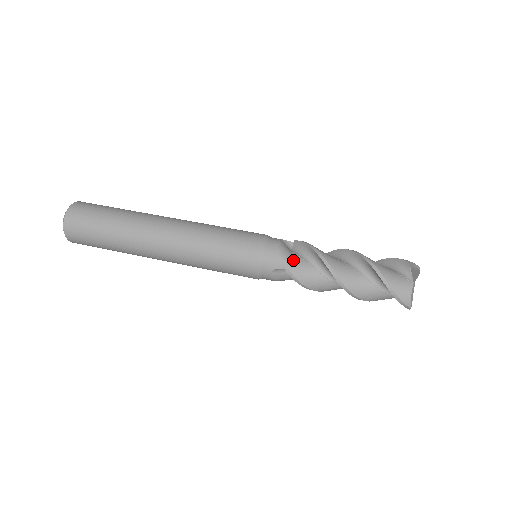
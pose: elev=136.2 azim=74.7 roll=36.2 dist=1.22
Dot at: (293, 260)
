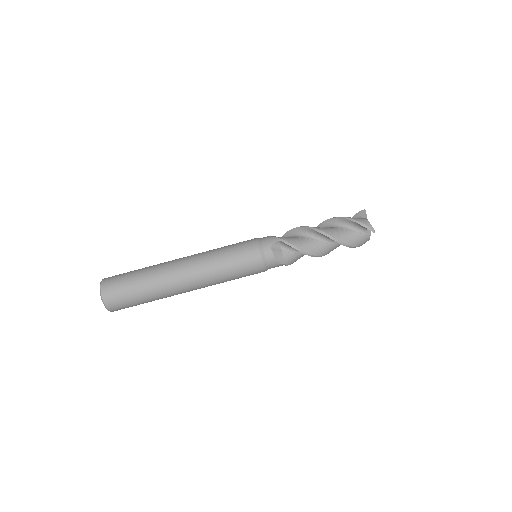
Dot at: (288, 260)
